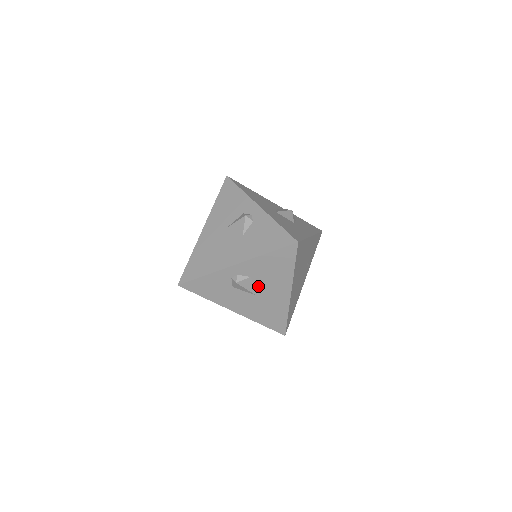
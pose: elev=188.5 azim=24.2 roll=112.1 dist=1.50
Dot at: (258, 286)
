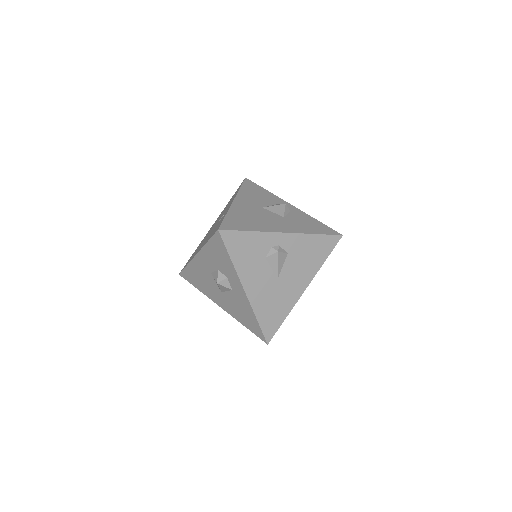
Dot at: (286, 268)
